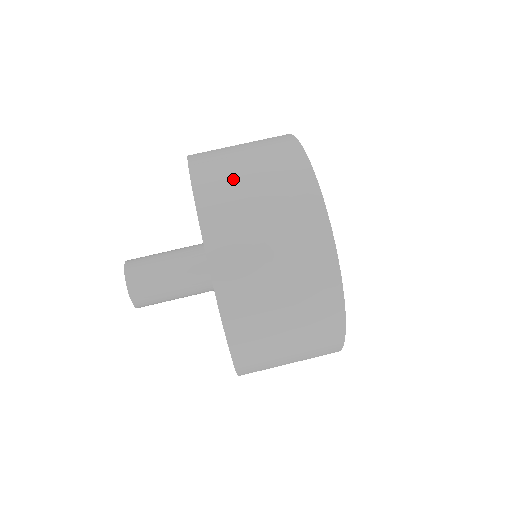
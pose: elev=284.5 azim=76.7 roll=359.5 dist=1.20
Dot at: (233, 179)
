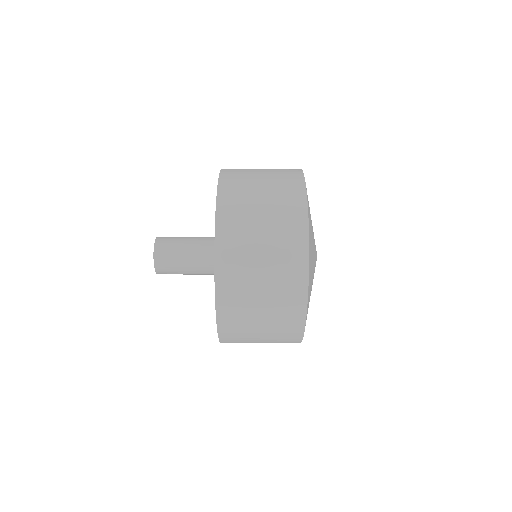
Dot at: (249, 169)
